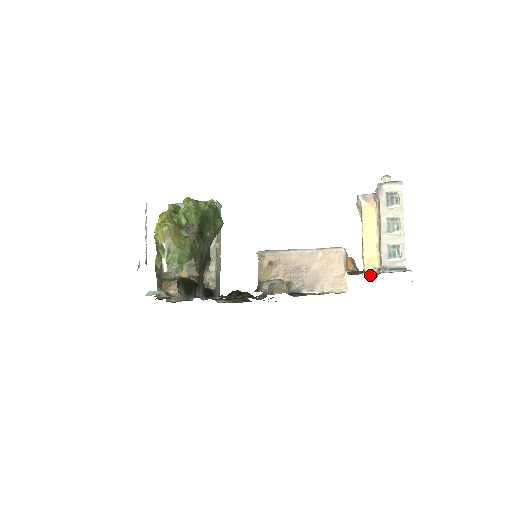
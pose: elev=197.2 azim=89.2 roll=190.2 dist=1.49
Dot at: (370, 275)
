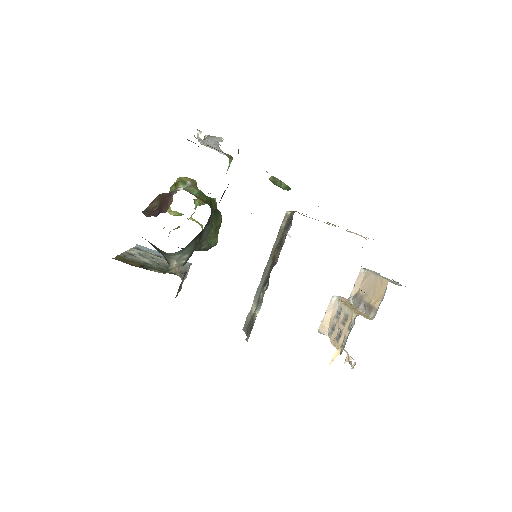
Dot at: occluded
